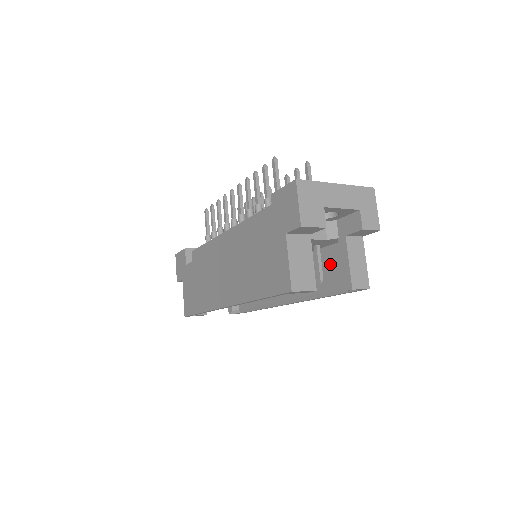
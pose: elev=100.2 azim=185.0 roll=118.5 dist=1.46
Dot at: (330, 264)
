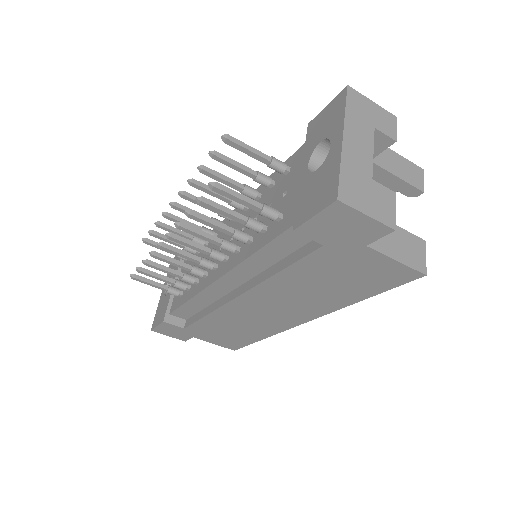
Dot at: occluded
